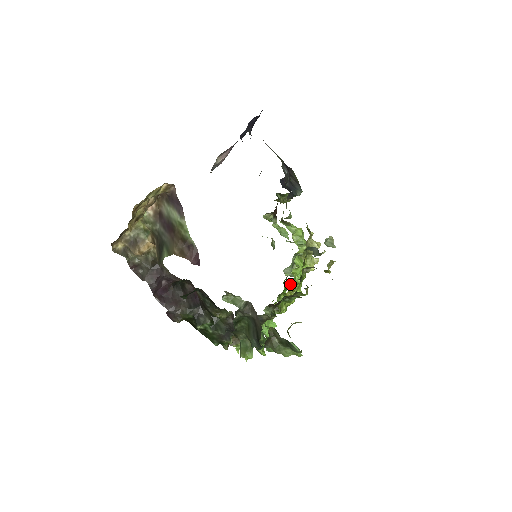
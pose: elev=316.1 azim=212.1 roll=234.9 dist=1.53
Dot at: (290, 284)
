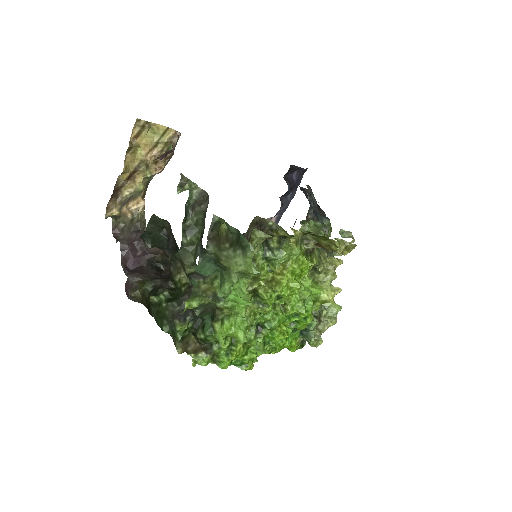
Dot at: occluded
